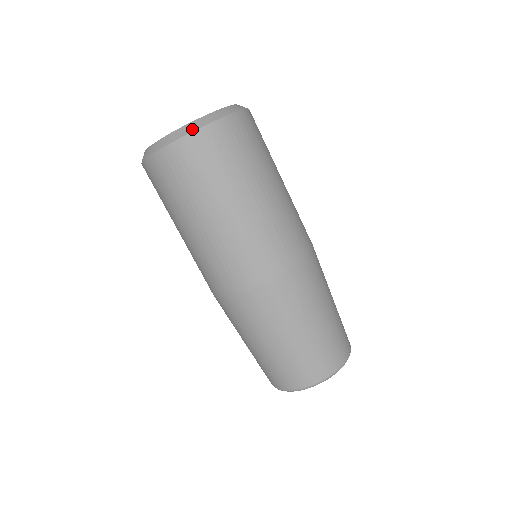
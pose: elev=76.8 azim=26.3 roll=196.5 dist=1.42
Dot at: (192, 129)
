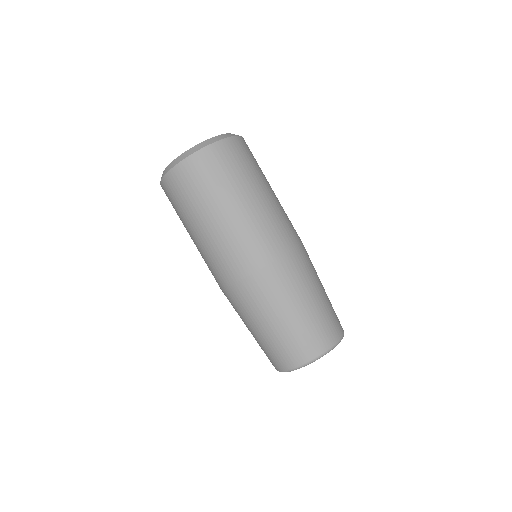
Dot at: (217, 140)
